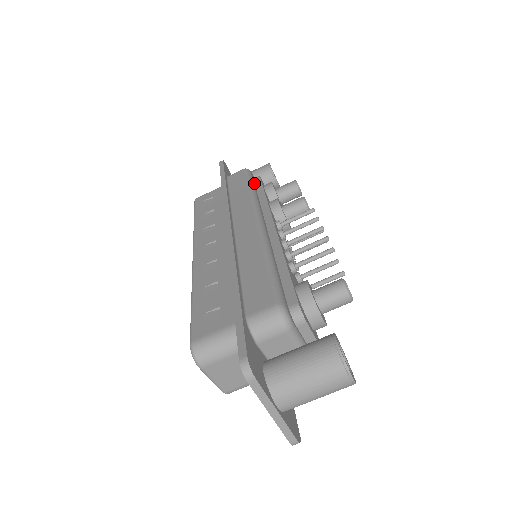
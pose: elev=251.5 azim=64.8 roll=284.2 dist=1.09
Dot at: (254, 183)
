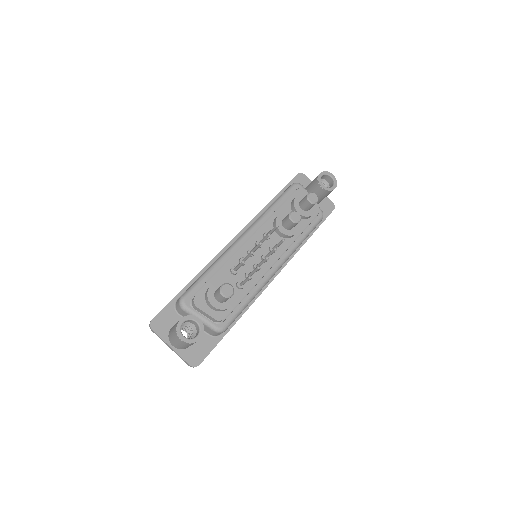
Dot at: (286, 198)
